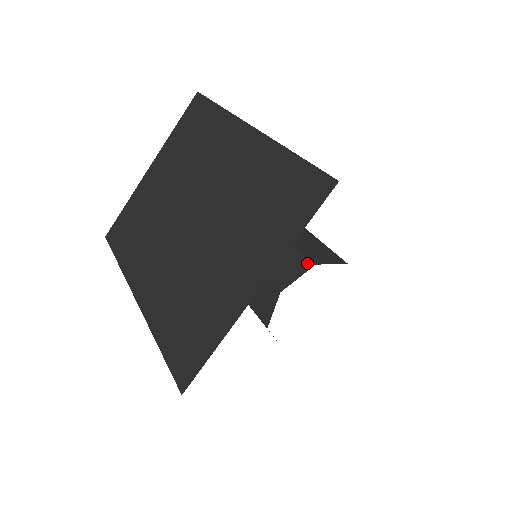
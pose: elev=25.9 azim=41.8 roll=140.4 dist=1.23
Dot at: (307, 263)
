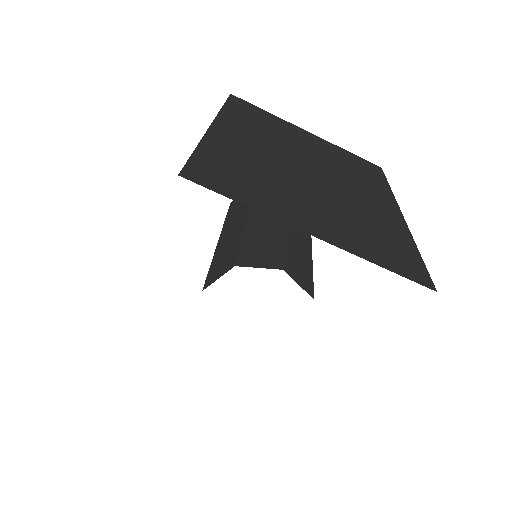
Dot at: (232, 264)
